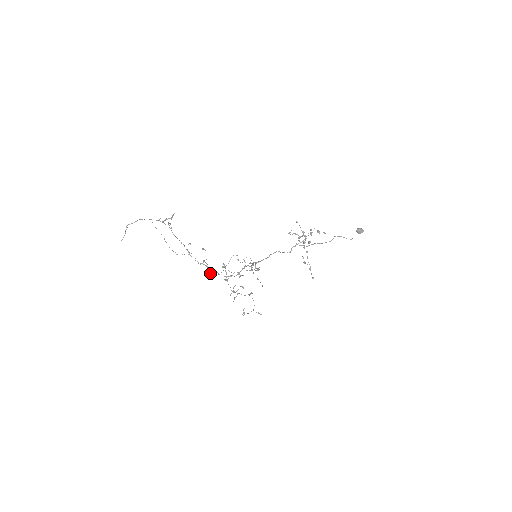
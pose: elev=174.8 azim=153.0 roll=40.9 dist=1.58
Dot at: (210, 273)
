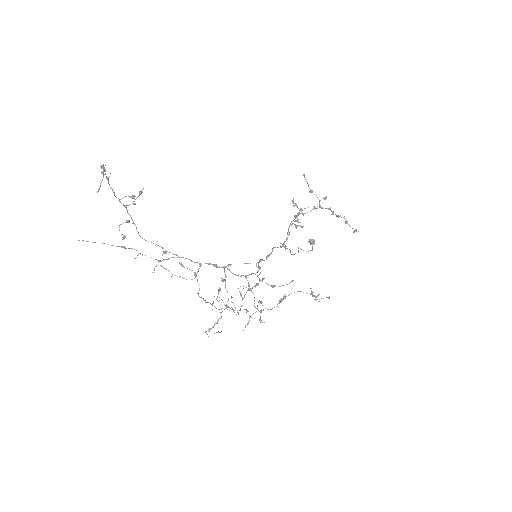
Dot at: (204, 300)
